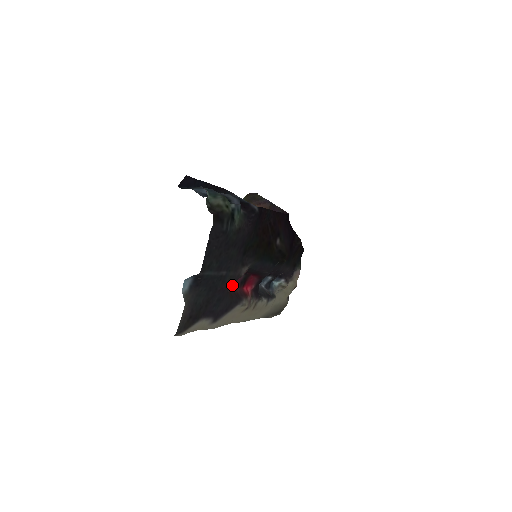
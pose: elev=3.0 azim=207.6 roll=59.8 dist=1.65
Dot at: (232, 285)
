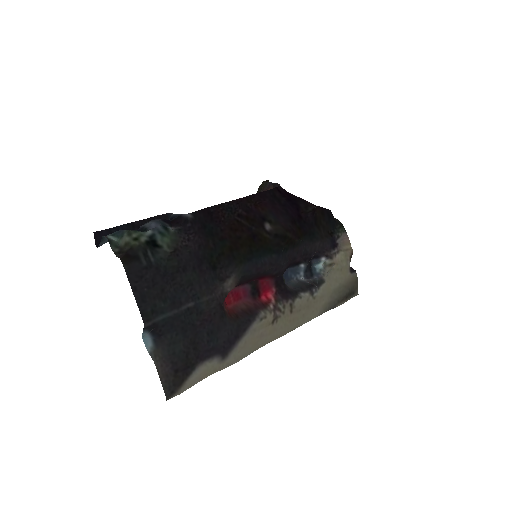
Dot at: (242, 303)
